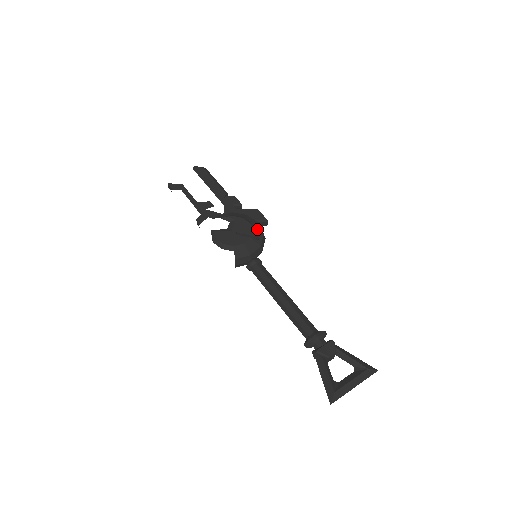
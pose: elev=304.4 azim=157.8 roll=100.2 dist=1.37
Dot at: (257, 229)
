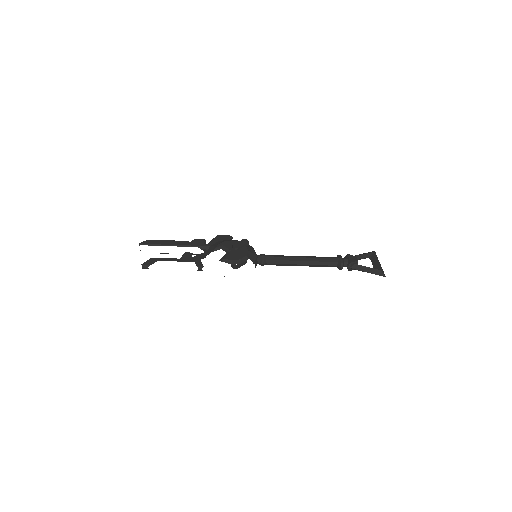
Dot at: occluded
